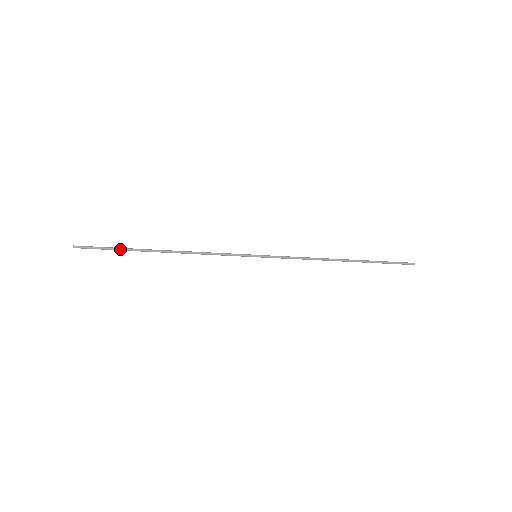
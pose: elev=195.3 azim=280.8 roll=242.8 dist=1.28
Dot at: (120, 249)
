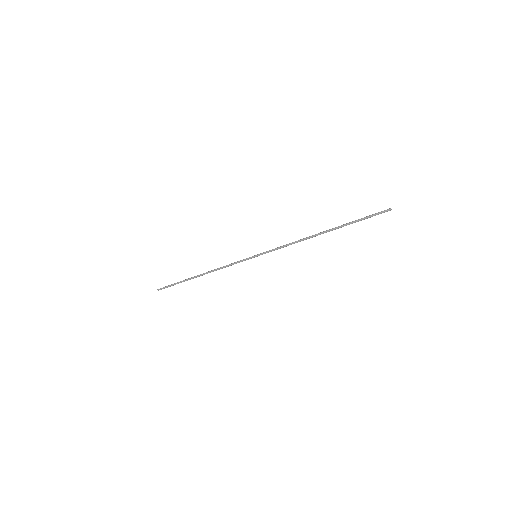
Dot at: (179, 282)
